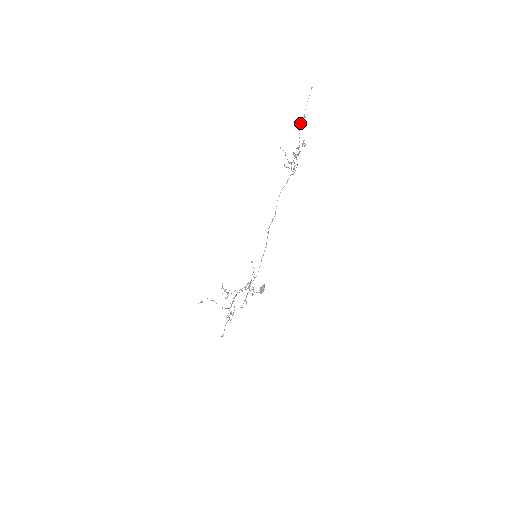
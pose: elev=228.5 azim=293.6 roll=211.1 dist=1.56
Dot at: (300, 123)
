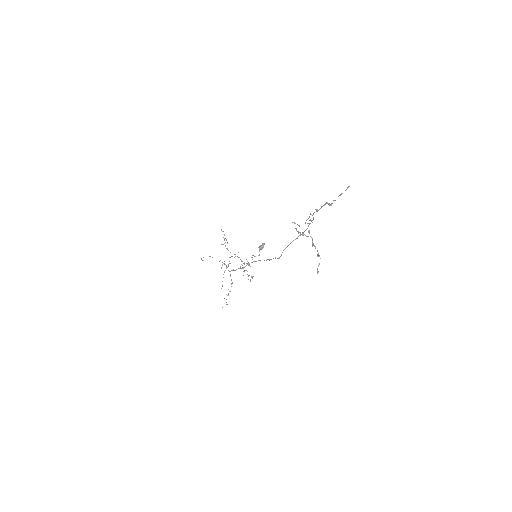
Dot at: (324, 204)
